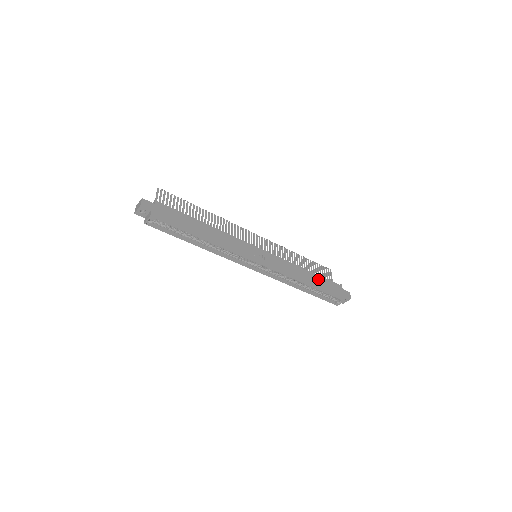
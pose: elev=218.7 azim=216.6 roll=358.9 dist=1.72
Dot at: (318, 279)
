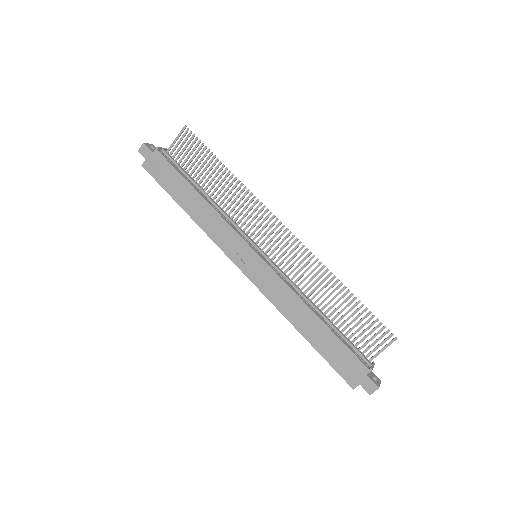
Dot at: (326, 336)
